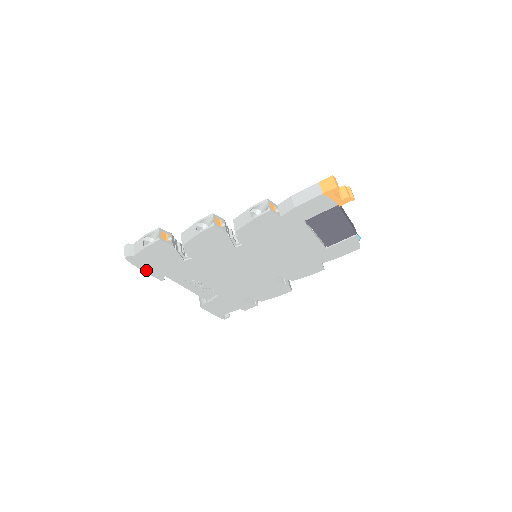
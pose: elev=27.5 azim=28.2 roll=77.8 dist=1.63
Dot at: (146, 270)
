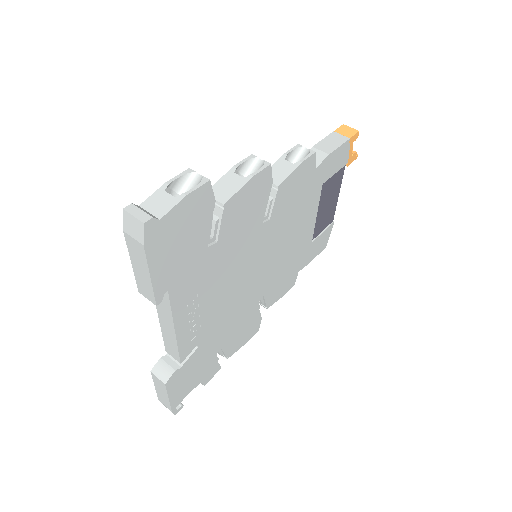
Dot at: (152, 269)
